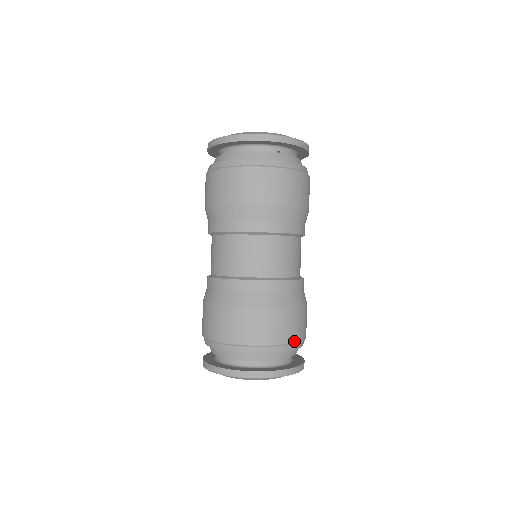
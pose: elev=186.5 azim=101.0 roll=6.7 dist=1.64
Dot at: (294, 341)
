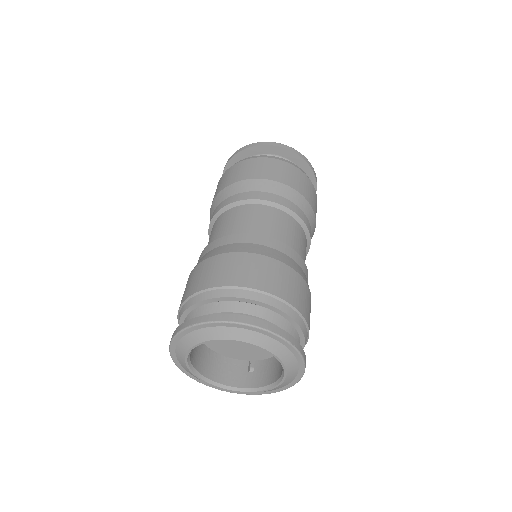
Dot at: (307, 341)
